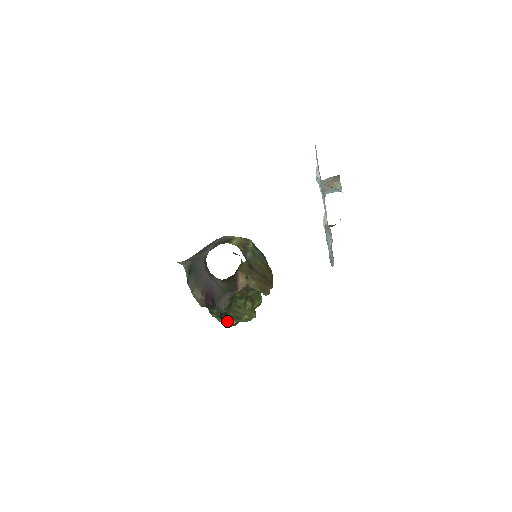
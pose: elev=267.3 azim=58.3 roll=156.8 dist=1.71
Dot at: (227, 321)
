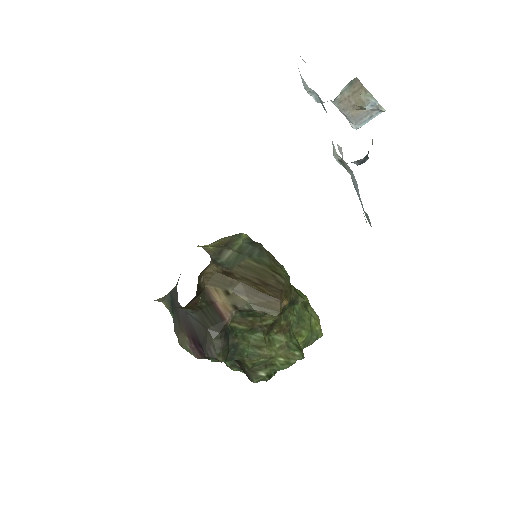
Dot at: (250, 374)
